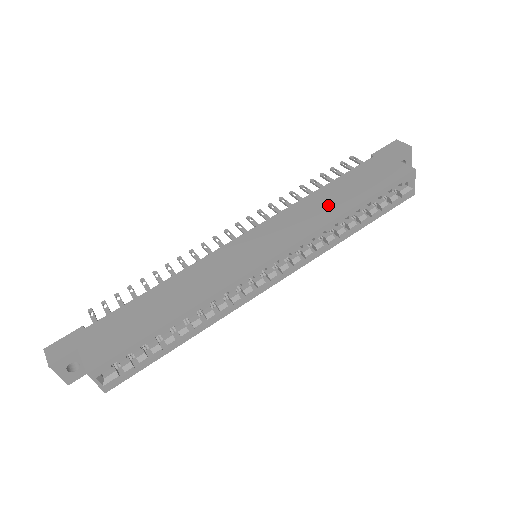
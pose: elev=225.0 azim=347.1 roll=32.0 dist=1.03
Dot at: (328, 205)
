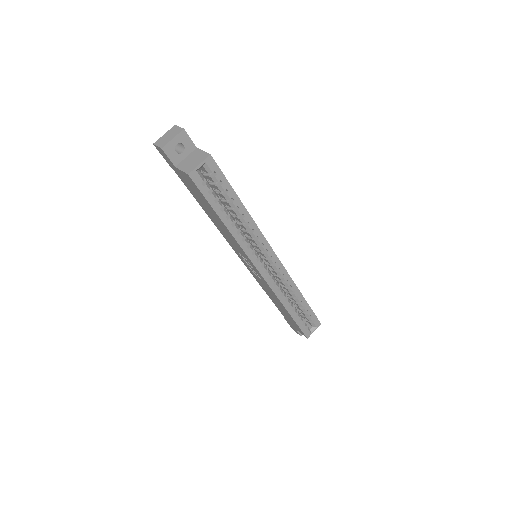
Dot at: occluded
